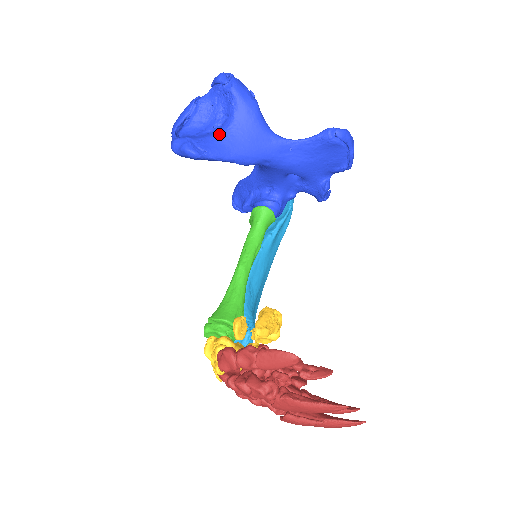
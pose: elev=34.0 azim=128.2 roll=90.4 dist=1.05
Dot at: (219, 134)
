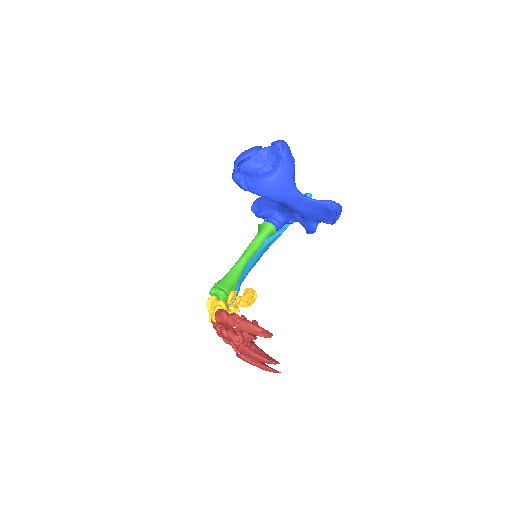
Dot at: (264, 179)
